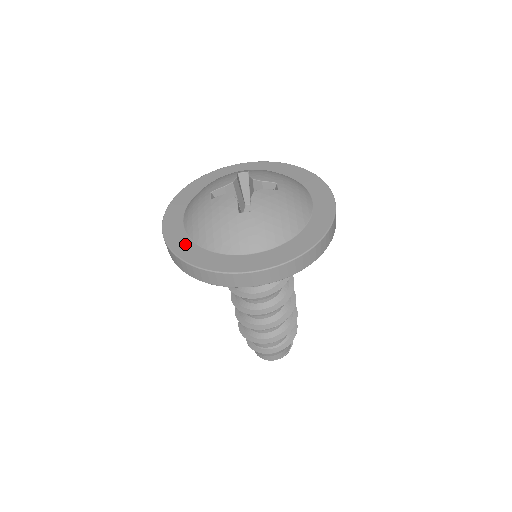
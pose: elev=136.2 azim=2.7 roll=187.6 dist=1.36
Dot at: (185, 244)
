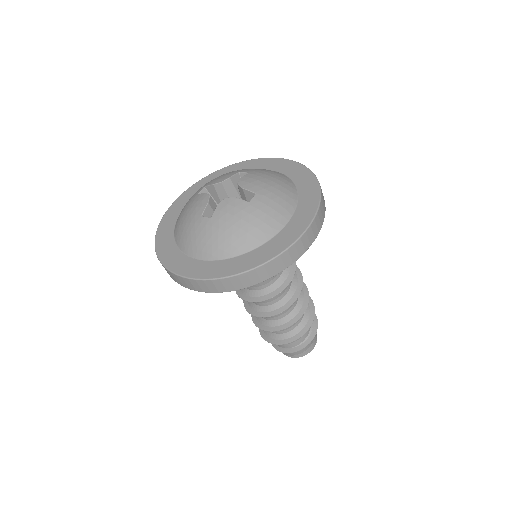
Dot at: (231, 264)
